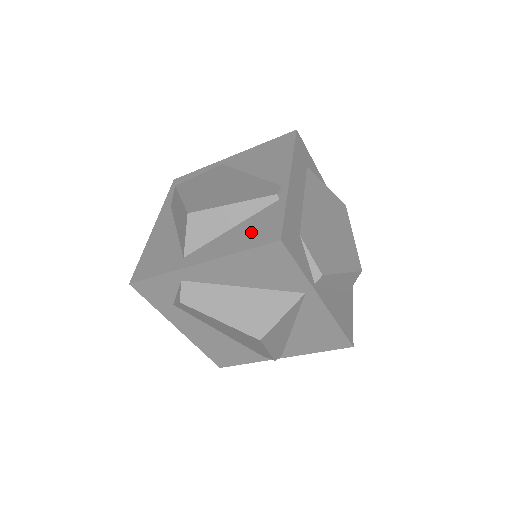
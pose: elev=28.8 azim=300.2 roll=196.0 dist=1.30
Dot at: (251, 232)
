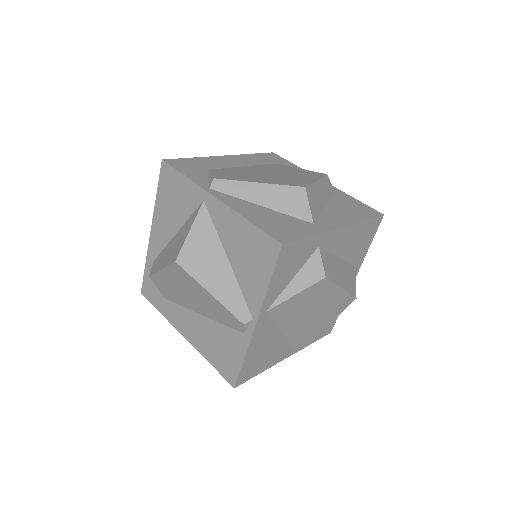
Dot at: occluded
